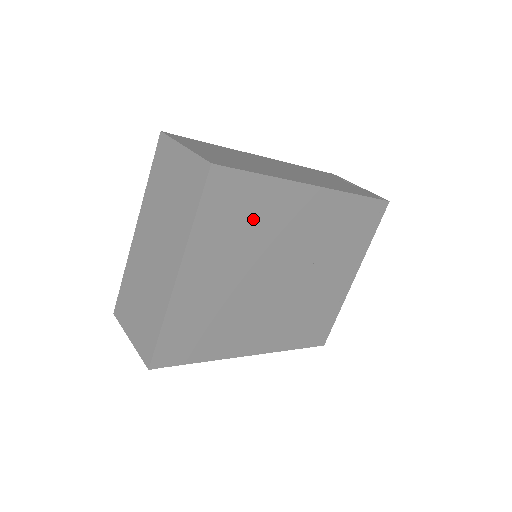
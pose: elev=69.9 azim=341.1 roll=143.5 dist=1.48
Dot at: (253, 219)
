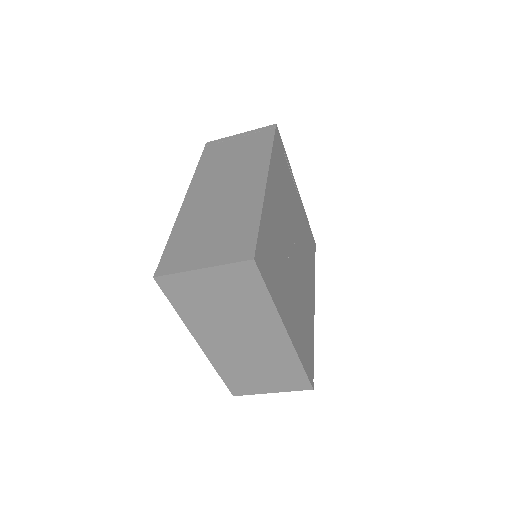
Dot at: (274, 248)
